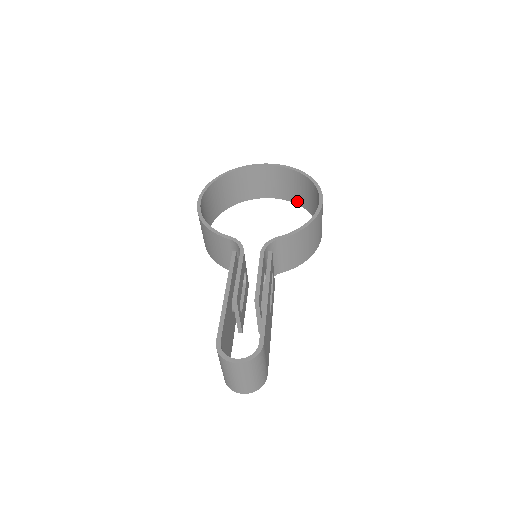
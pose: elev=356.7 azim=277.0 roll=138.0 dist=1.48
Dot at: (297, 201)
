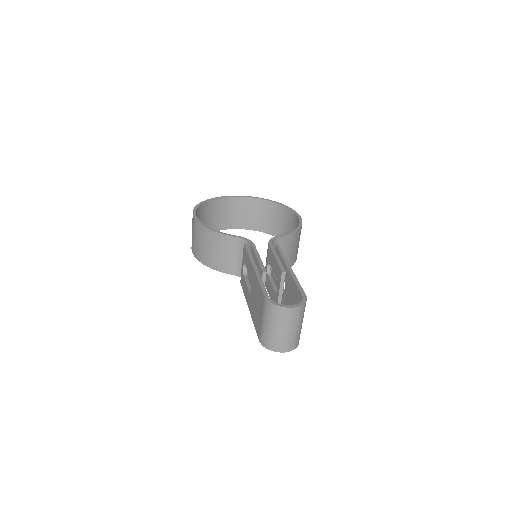
Dot at: (265, 230)
